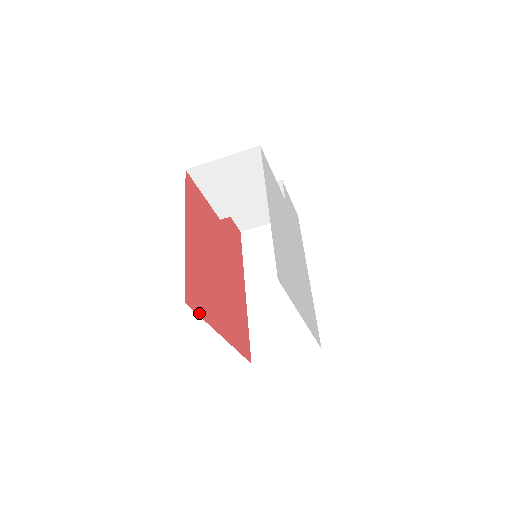
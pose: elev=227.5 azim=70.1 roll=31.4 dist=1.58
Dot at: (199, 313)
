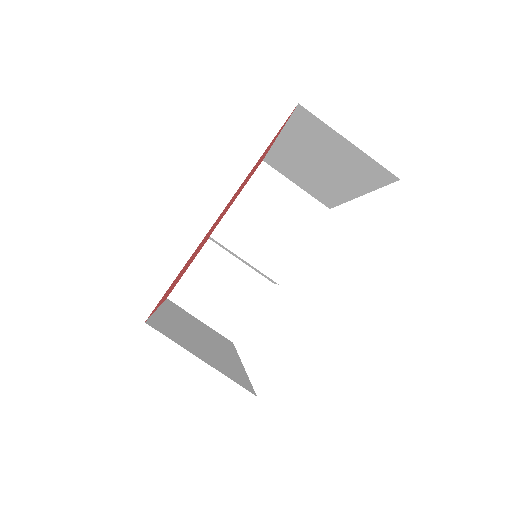
Dot at: (272, 140)
